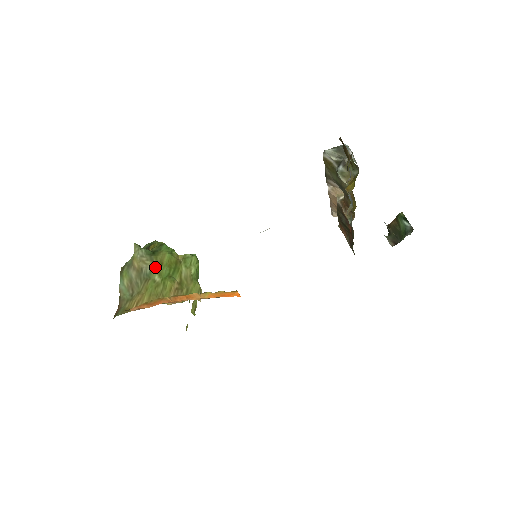
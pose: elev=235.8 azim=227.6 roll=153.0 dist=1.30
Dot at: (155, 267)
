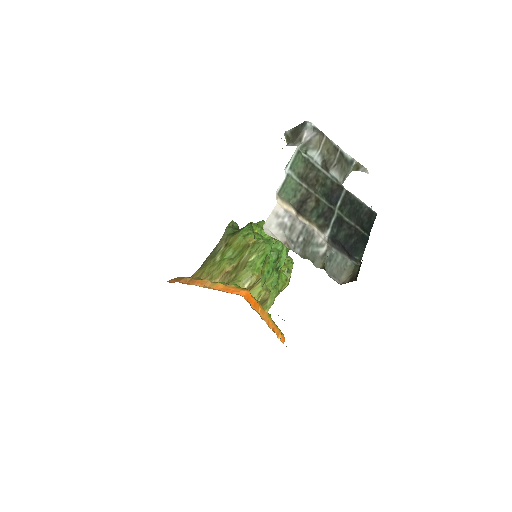
Dot at: (223, 247)
